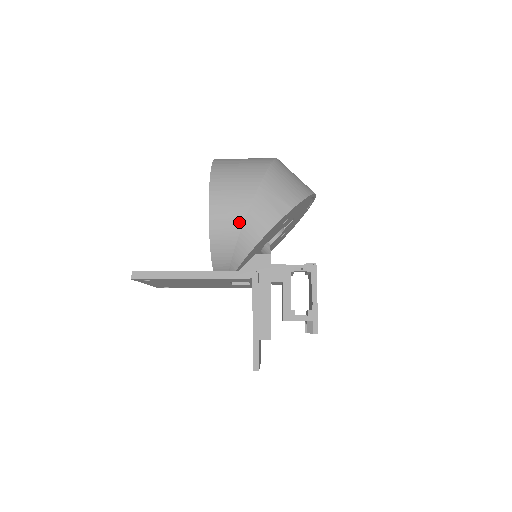
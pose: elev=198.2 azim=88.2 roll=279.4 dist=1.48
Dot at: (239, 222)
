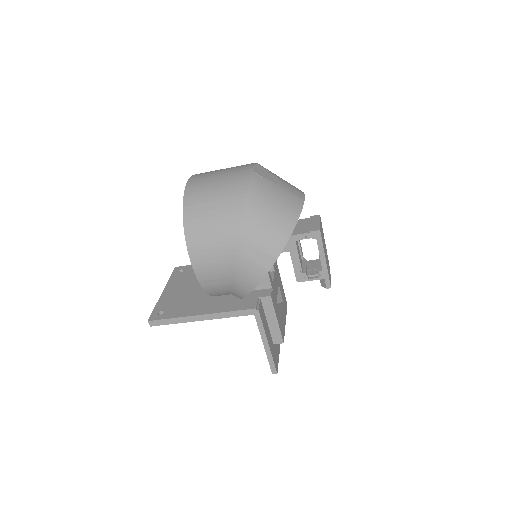
Dot at: (228, 279)
